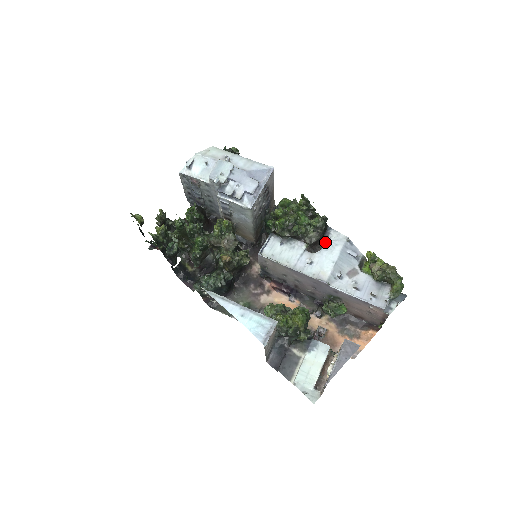
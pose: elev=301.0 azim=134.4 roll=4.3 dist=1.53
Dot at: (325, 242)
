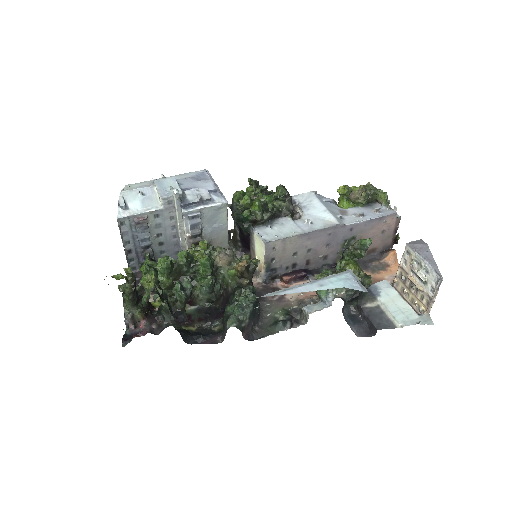
Dot at: (297, 209)
